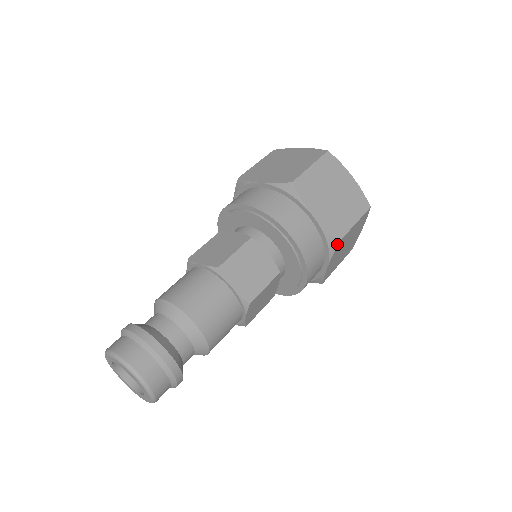
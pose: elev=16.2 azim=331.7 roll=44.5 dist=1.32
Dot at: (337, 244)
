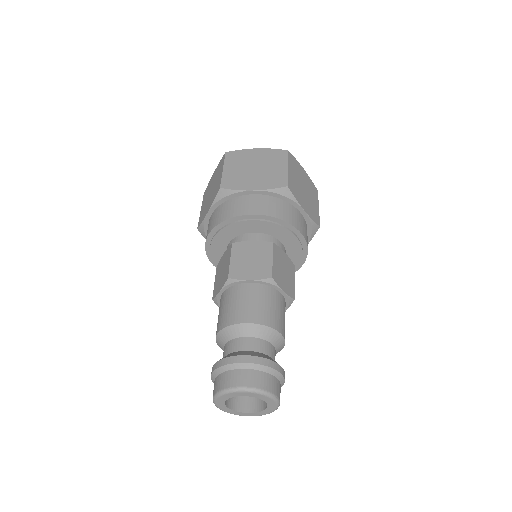
Dot at: (288, 189)
